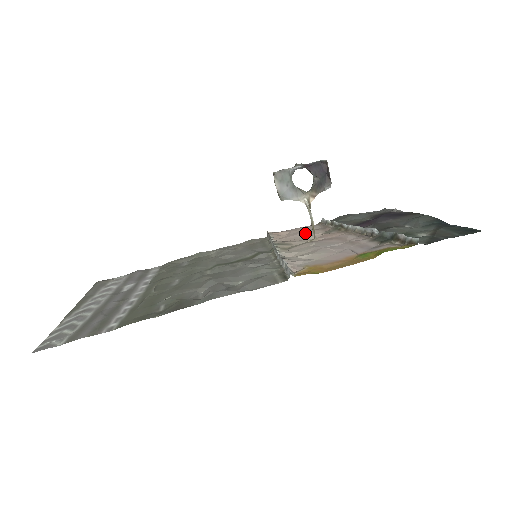
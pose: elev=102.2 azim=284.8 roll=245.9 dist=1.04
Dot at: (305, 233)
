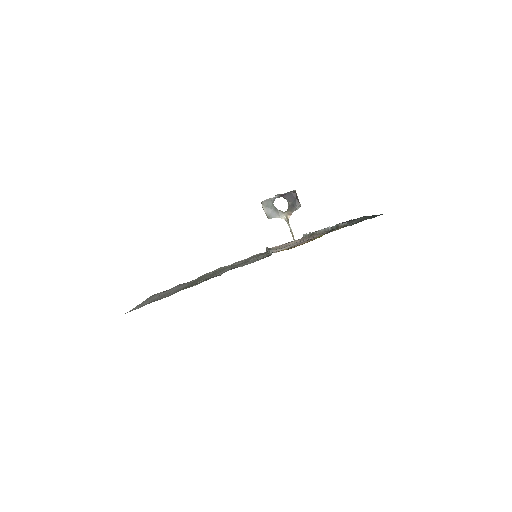
Dot at: (290, 242)
